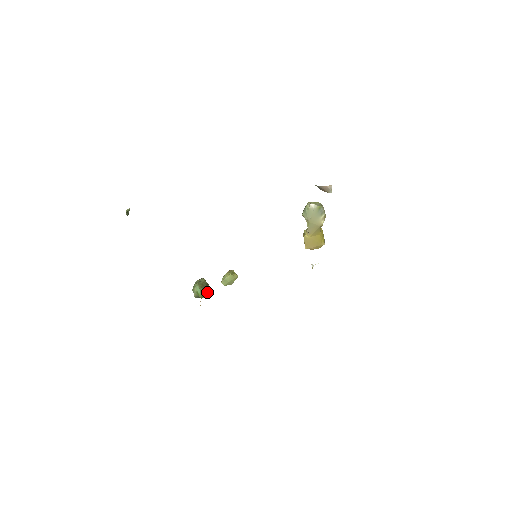
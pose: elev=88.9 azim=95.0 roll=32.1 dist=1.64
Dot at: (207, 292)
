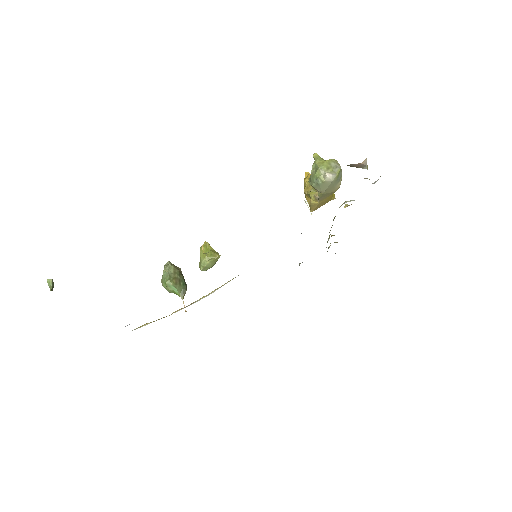
Dot at: (185, 286)
